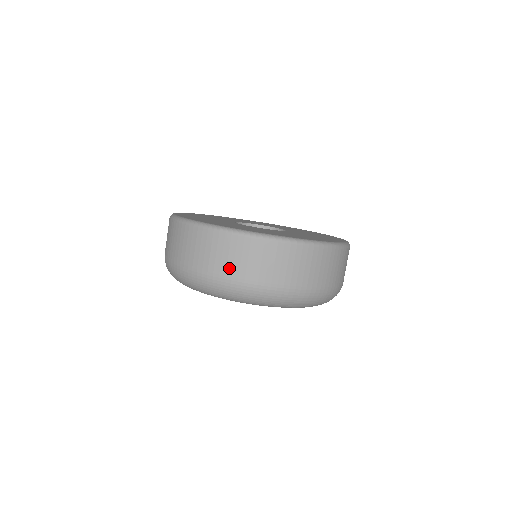
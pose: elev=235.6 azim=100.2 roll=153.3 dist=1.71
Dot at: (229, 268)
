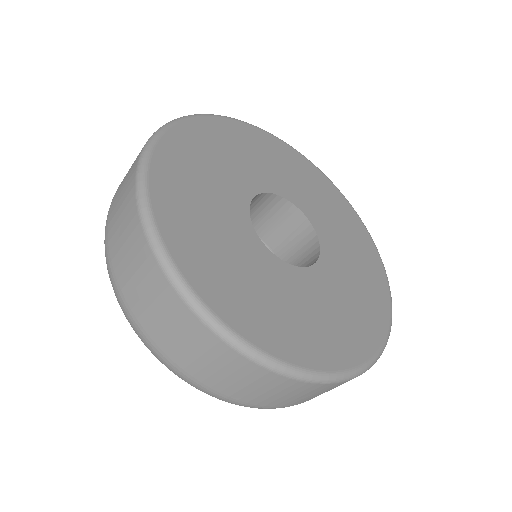
Dot at: (276, 402)
